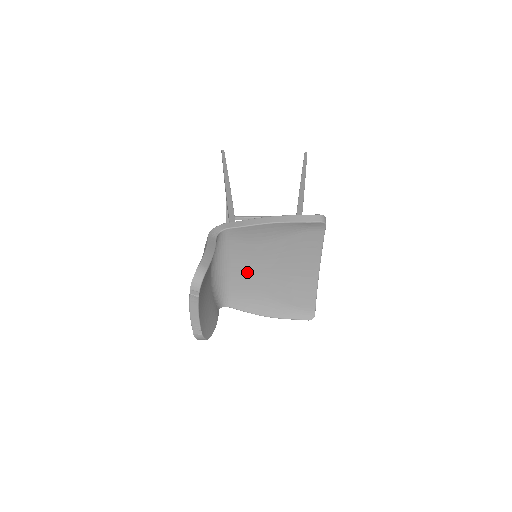
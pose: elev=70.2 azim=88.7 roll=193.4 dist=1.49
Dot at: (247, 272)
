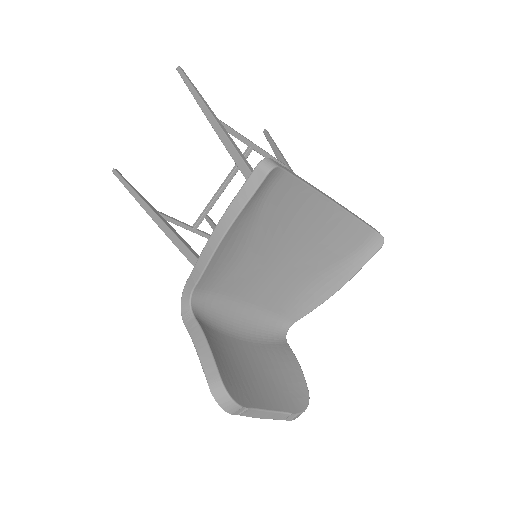
Dot at: (266, 287)
